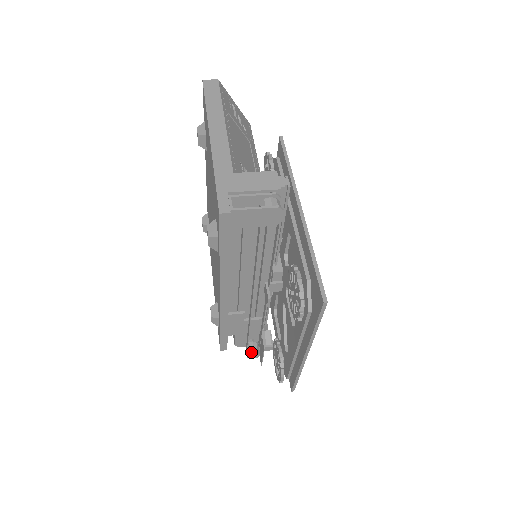
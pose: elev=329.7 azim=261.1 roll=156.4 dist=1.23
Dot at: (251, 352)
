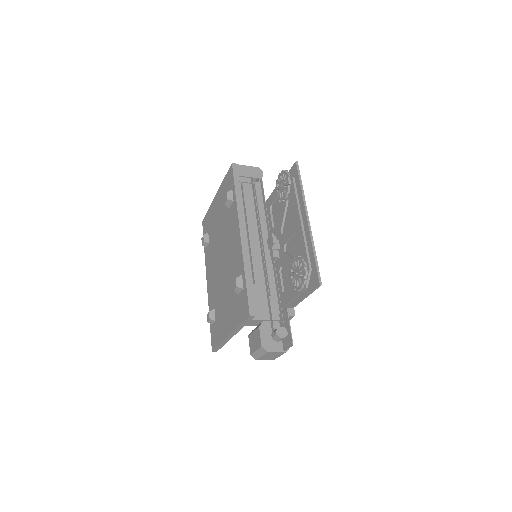
Dot at: (278, 327)
